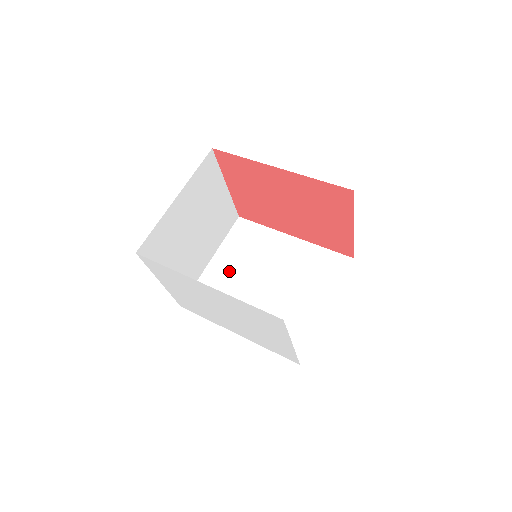
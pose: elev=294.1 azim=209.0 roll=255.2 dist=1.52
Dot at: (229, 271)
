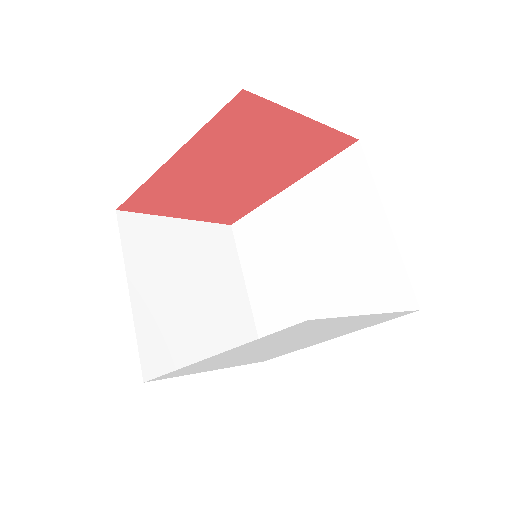
Dot at: (269, 284)
